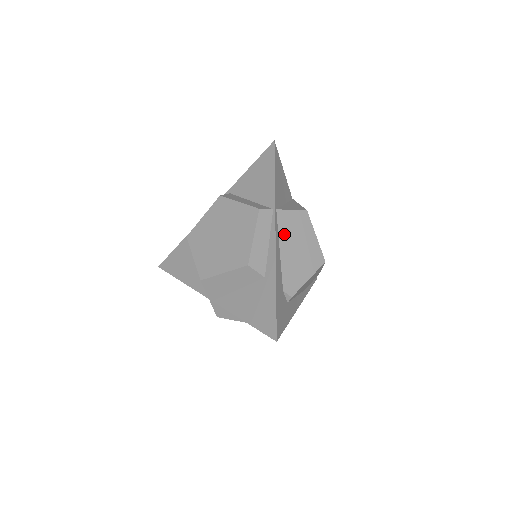
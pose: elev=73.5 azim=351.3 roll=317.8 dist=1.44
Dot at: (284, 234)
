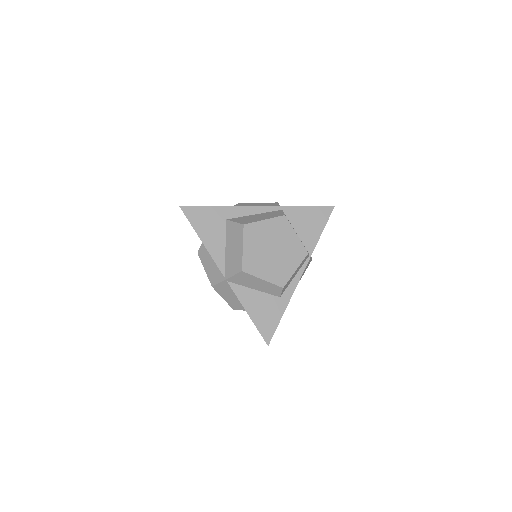
Dot at: occluded
